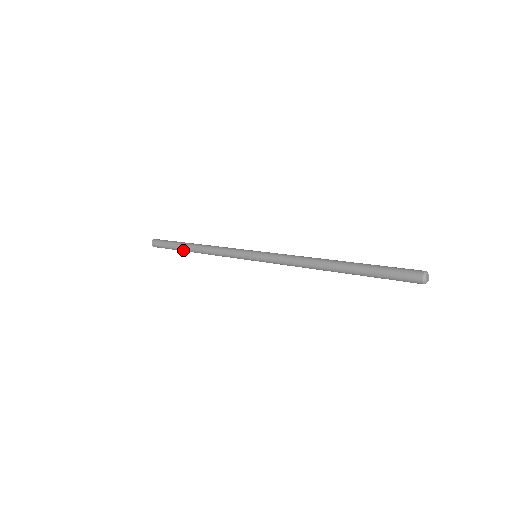
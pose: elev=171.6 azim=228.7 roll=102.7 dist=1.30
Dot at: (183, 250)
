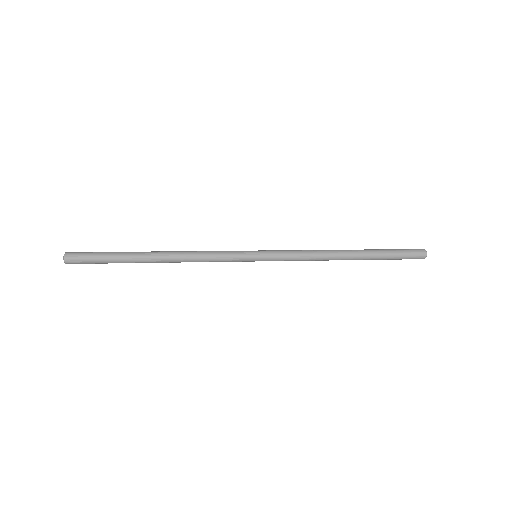
Dot at: (135, 257)
